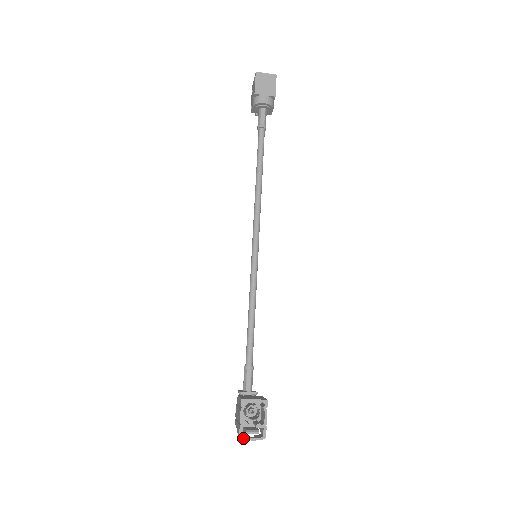
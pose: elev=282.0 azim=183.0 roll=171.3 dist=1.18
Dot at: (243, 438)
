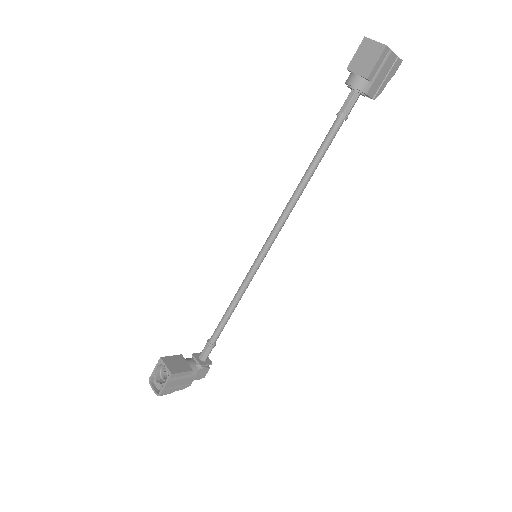
Dot at: (150, 383)
